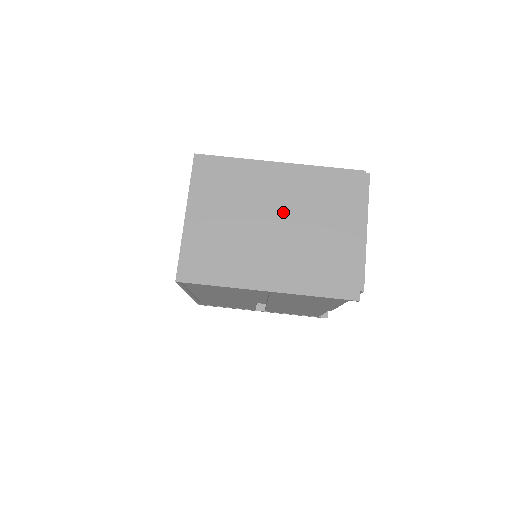
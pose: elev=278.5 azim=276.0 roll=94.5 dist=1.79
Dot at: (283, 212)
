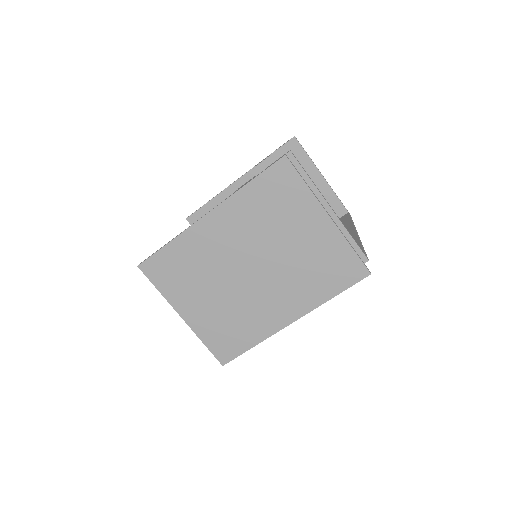
Dot at: (249, 254)
